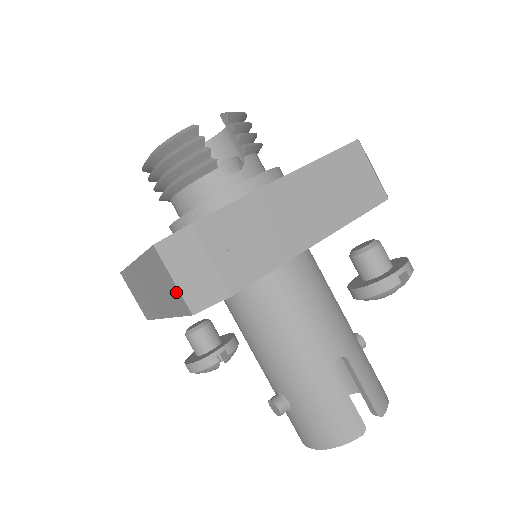
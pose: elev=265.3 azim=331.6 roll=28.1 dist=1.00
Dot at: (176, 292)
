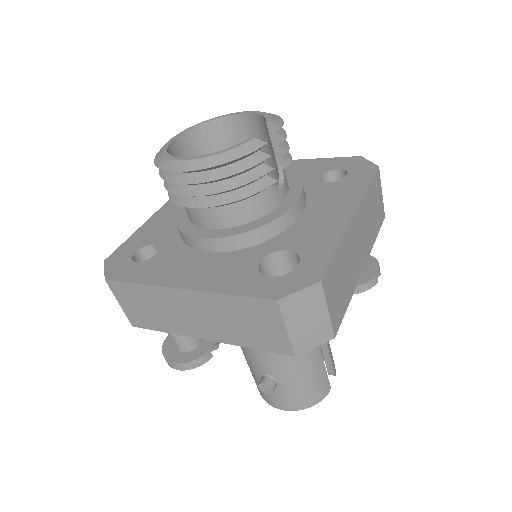
Dot at: (279, 337)
